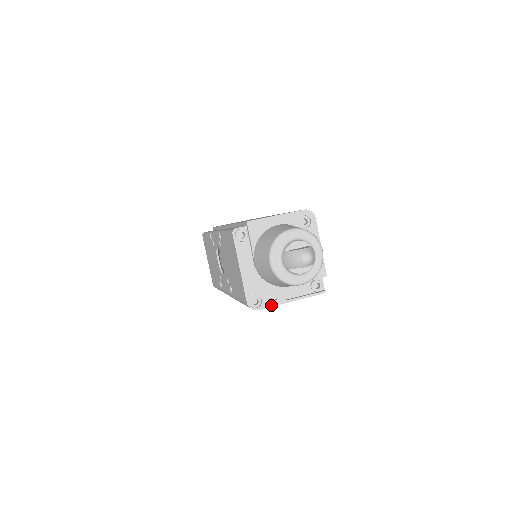
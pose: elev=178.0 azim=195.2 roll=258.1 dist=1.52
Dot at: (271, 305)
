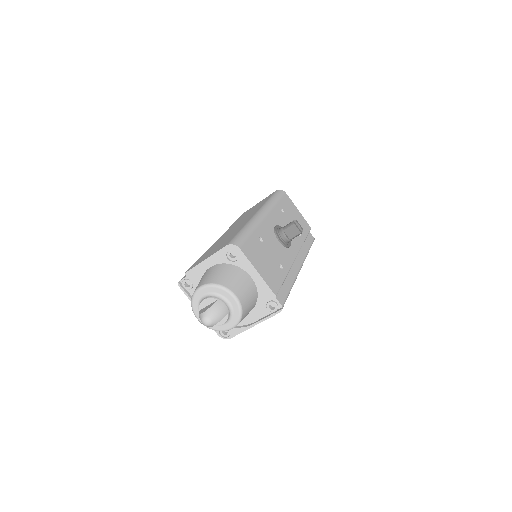
Dot at: (238, 332)
